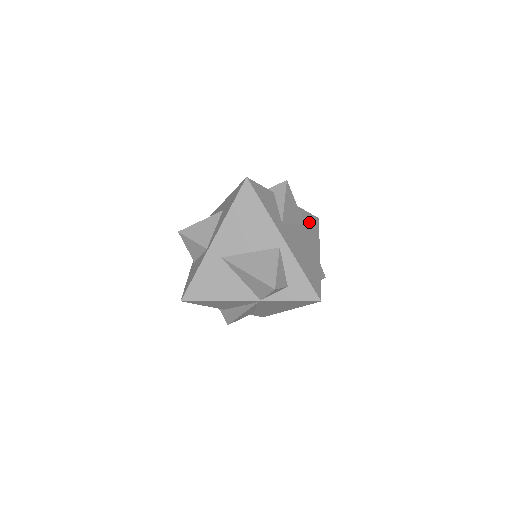
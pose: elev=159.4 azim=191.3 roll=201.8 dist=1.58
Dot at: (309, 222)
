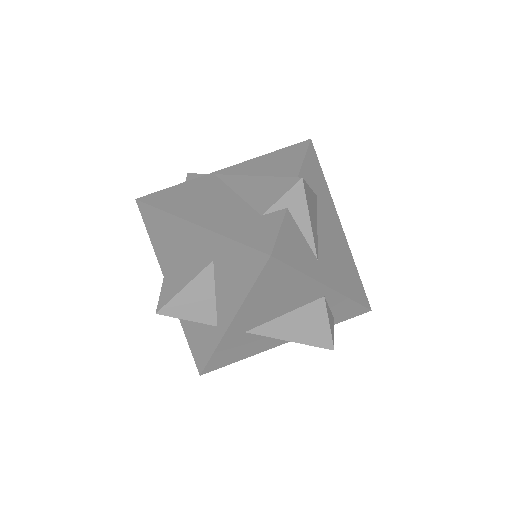
Dot at: (315, 177)
